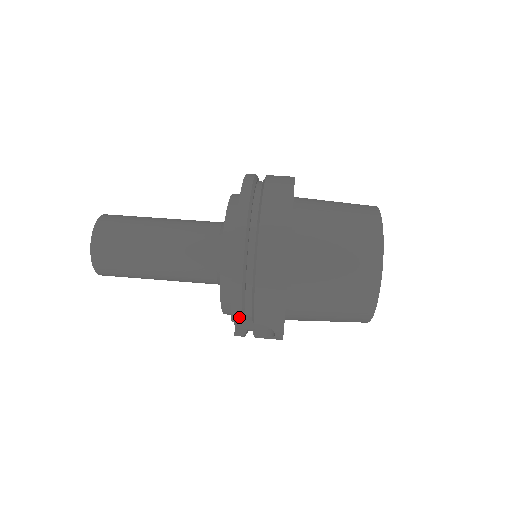
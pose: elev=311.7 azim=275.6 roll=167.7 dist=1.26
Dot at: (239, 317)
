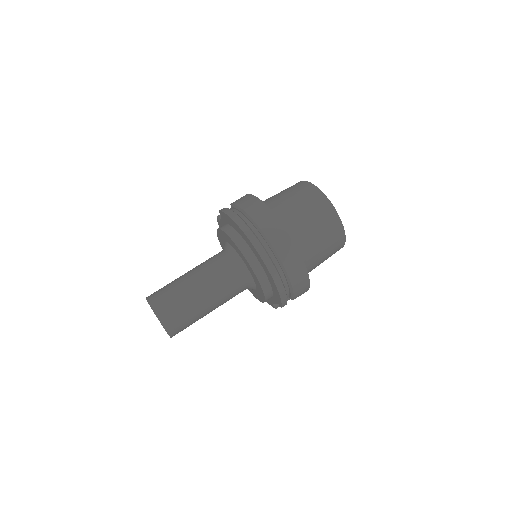
Dot at: (286, 304)
